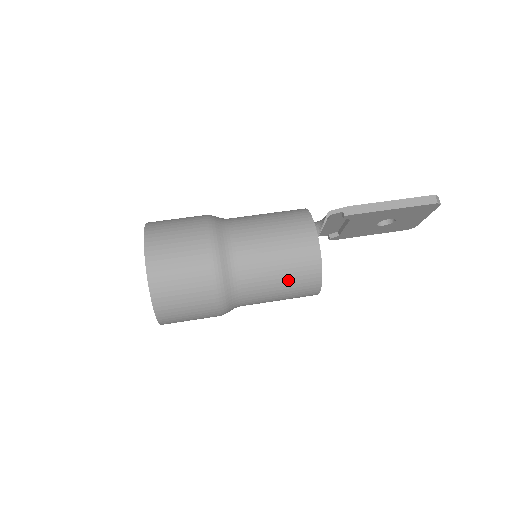
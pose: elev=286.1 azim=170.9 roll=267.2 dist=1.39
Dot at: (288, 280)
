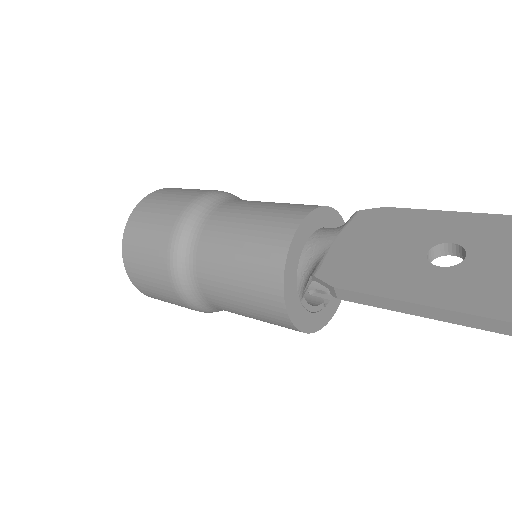
Dot at: occluded
